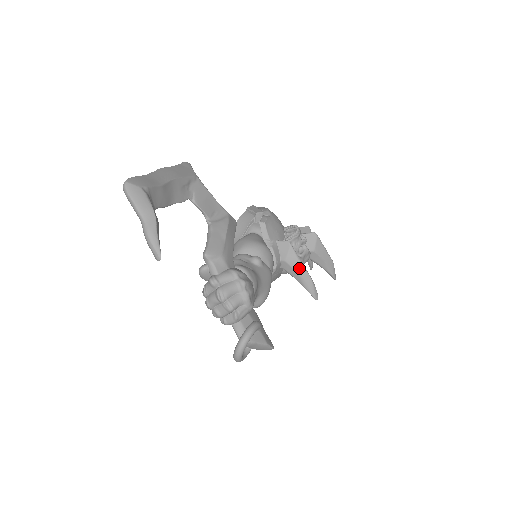
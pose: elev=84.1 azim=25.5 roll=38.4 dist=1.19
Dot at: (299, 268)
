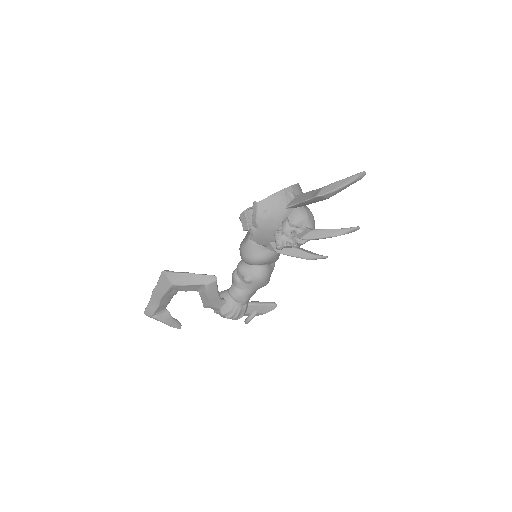
Dot at: (296, 256)
